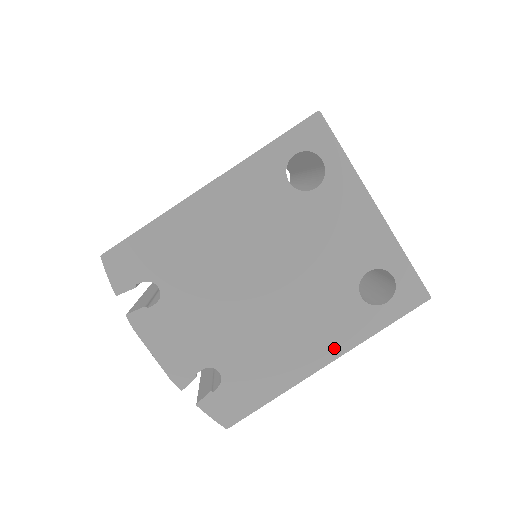
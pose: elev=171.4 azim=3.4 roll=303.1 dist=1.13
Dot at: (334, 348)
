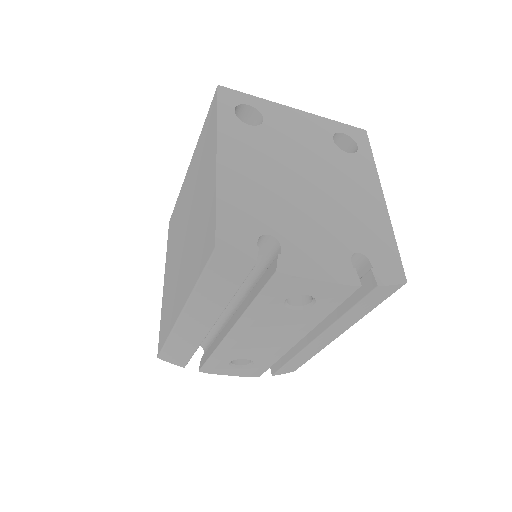
Dot at: (374, 187)
